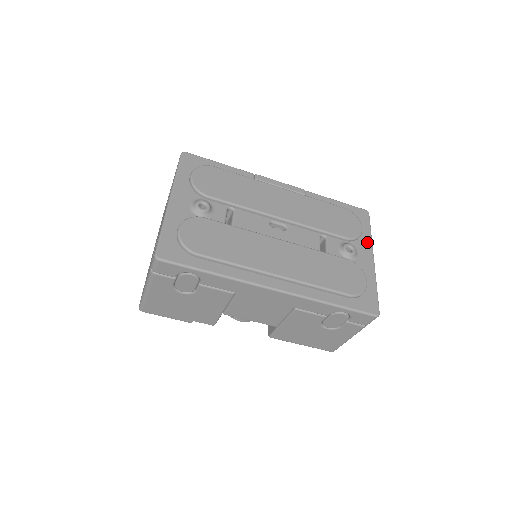
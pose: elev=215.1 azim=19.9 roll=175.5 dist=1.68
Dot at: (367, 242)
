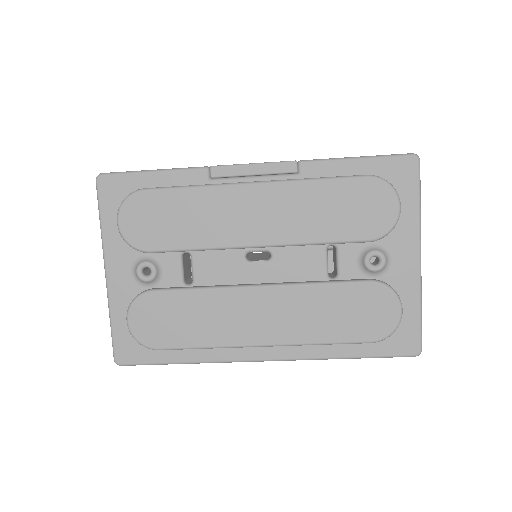
Dot at: (410, 228)
